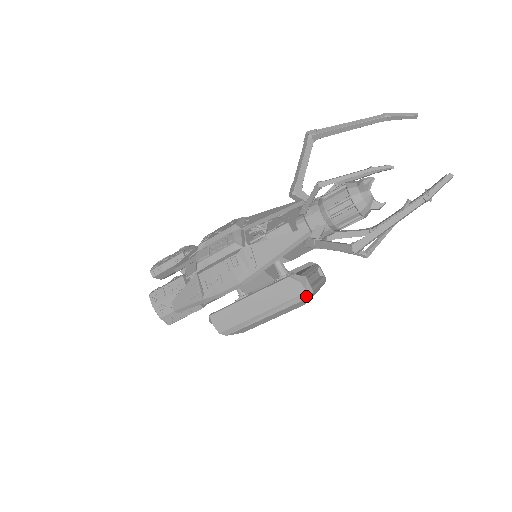
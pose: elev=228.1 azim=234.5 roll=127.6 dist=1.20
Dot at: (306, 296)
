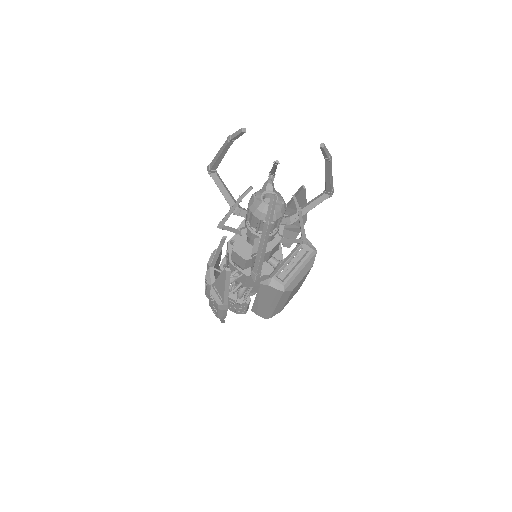
Dot at: (281, 292)
